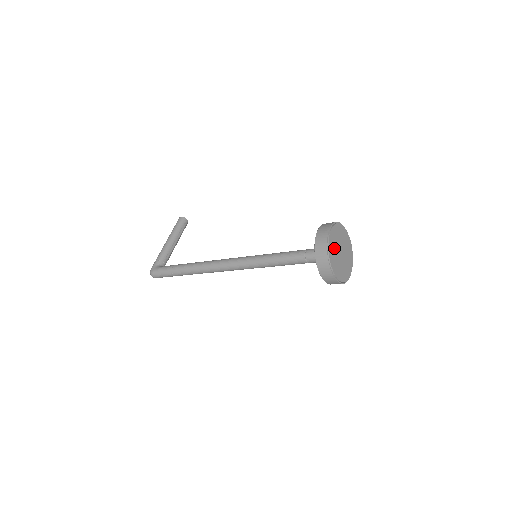
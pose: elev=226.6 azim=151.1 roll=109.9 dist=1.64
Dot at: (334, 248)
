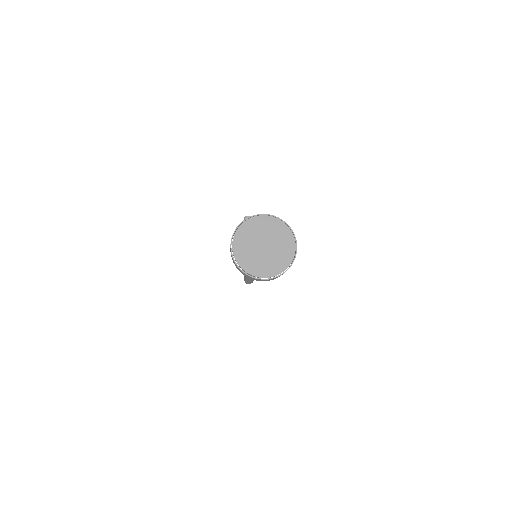
Dot at: (248, 253)
